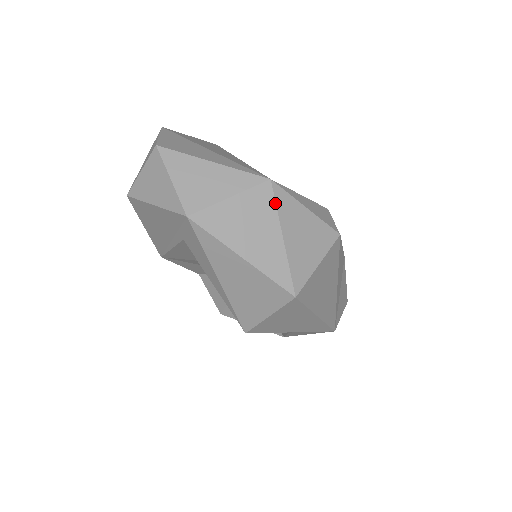
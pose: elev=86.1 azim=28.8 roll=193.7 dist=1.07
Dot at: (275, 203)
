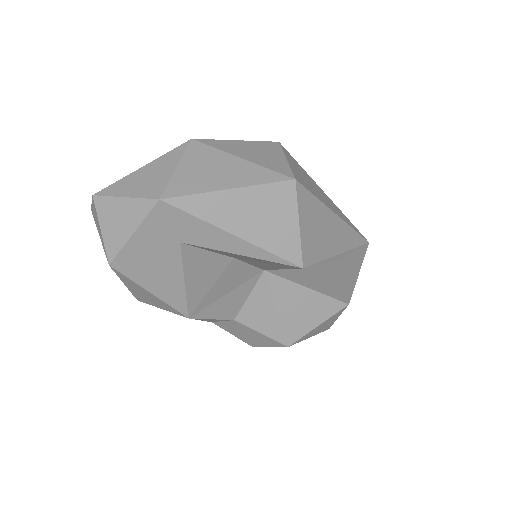
Dot at: (211, 147)
